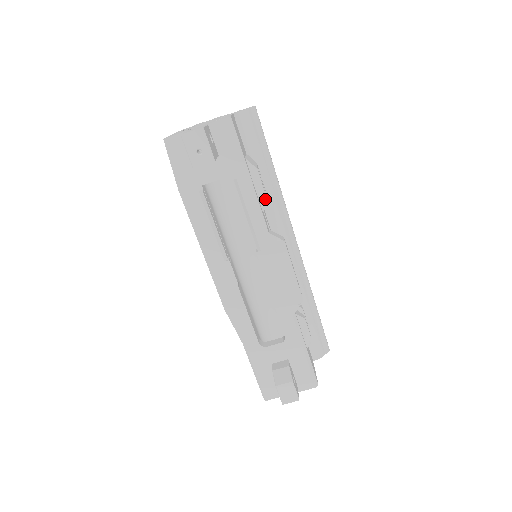
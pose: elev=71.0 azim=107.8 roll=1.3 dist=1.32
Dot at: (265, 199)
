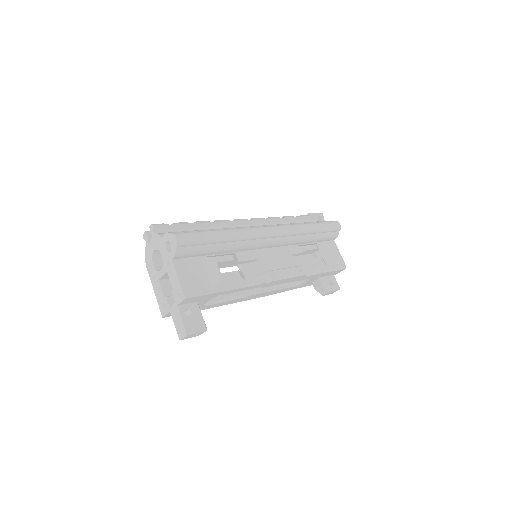
Dot at: (240, 277)
